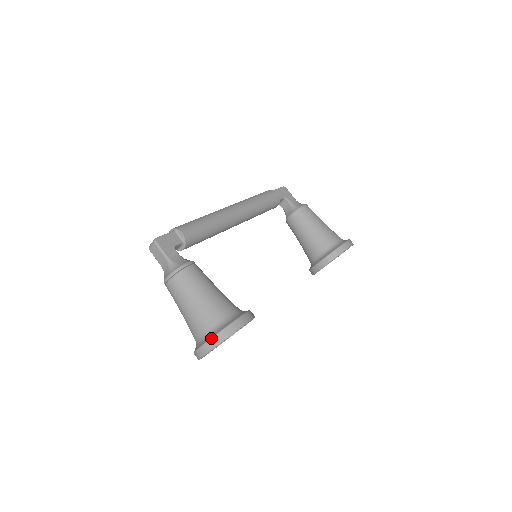
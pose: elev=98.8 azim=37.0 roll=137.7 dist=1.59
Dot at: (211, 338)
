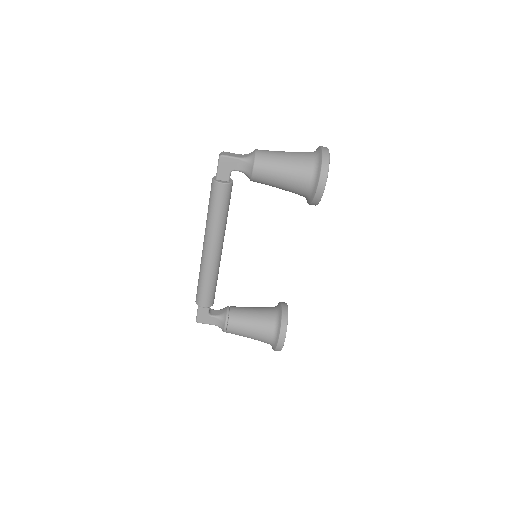
Dot at: occluded
